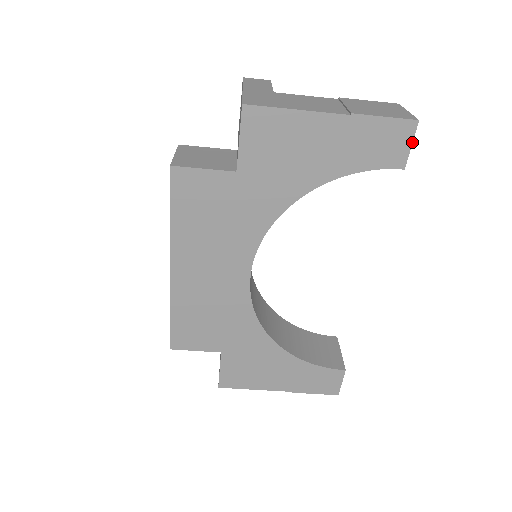
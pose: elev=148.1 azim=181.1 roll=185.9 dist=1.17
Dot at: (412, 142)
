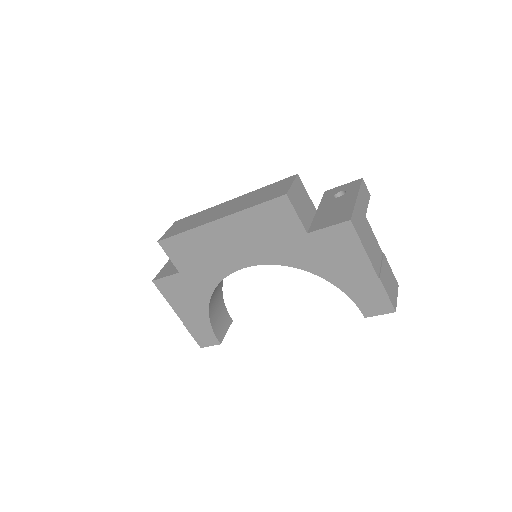
Dot at: (382, 314)
